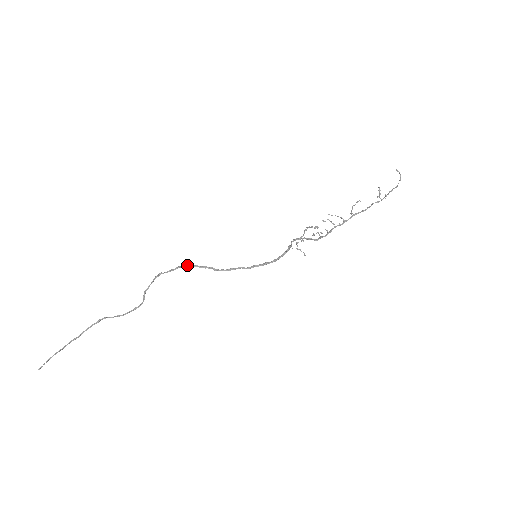
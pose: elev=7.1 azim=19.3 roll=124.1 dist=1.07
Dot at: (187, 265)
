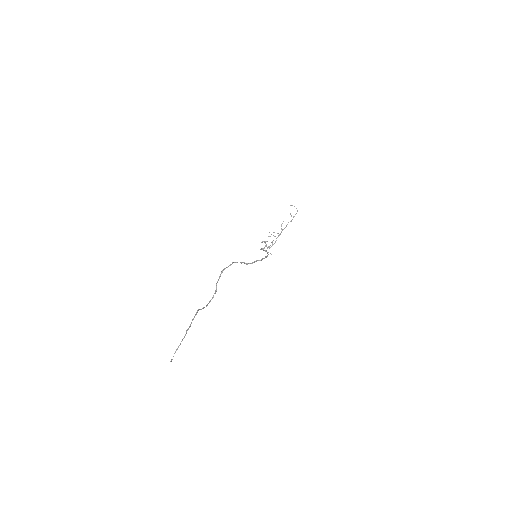
Dot at: (234, 262)
